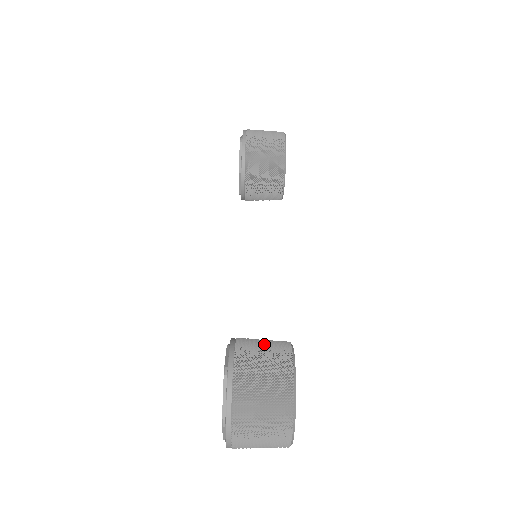
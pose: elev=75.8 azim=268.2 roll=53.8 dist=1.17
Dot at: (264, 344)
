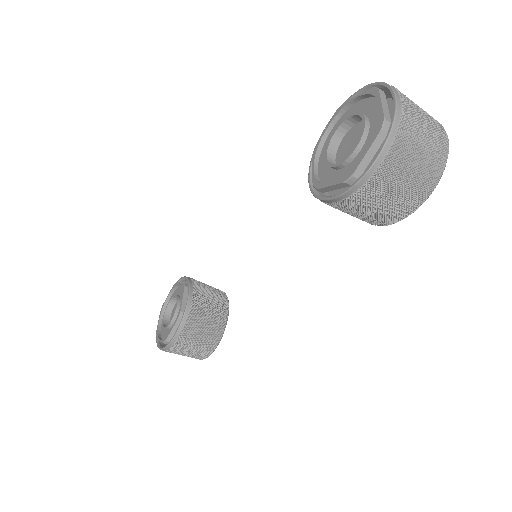
Dot at: (201, 338)
